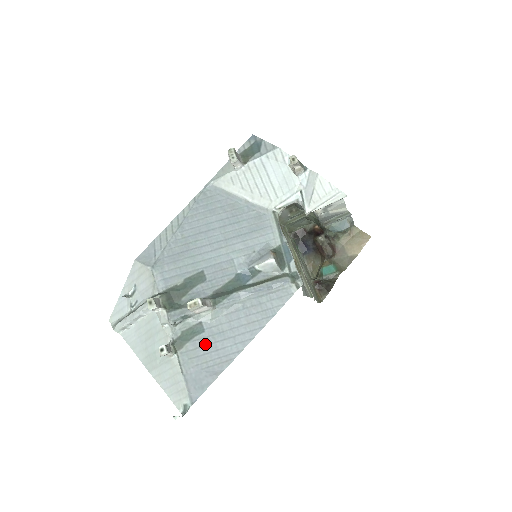
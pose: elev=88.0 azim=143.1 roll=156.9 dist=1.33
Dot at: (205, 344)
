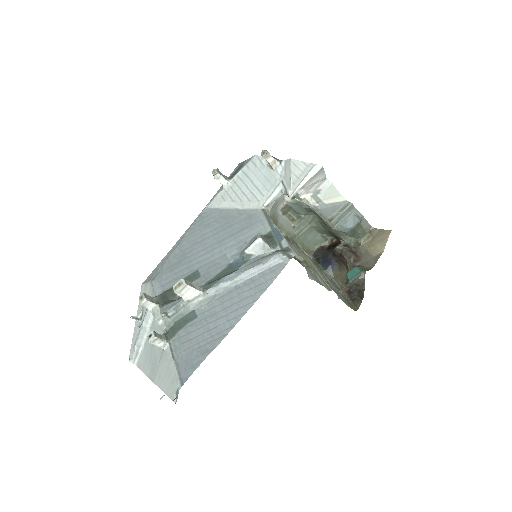
Dot at: (197, 328)
